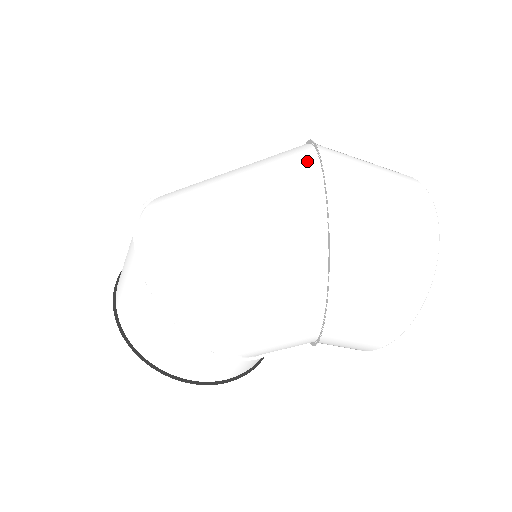
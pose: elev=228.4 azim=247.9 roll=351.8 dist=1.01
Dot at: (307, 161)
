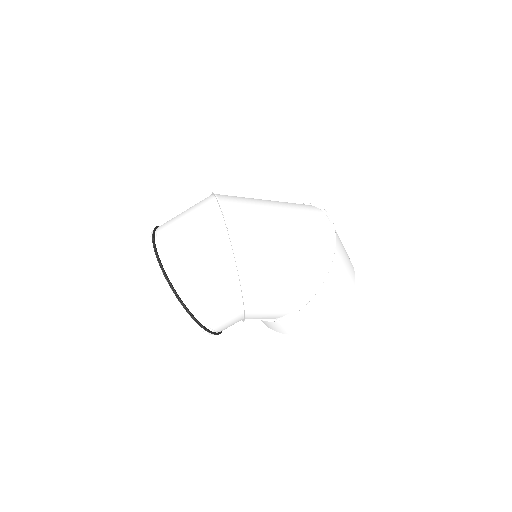
Dot at: (320, 213)
